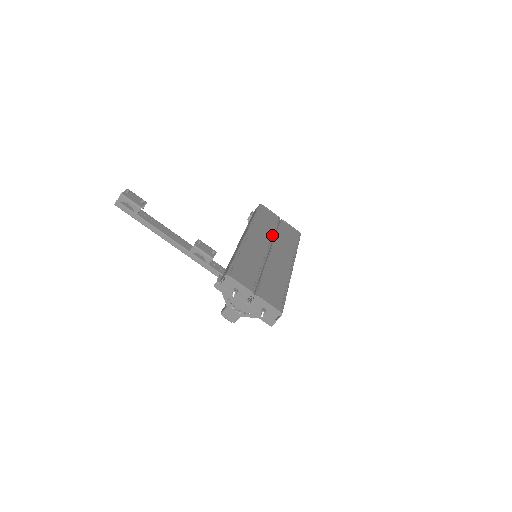
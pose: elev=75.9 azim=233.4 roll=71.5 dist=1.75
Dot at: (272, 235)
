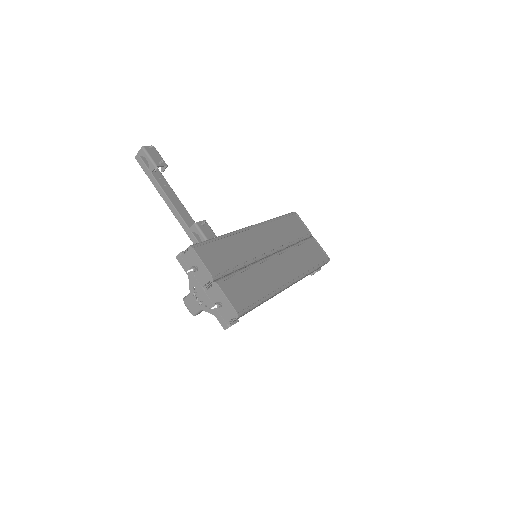
Dot at: (287, 243)
